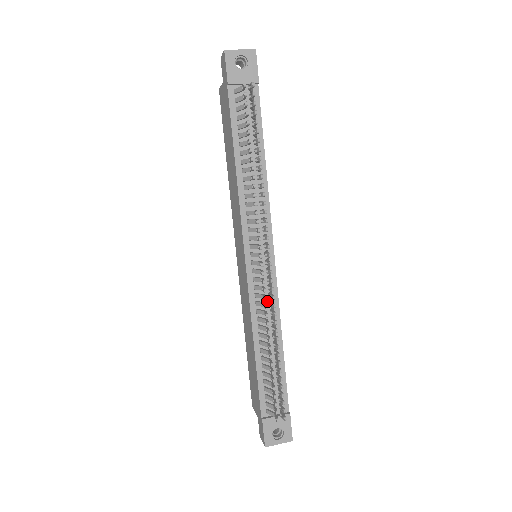
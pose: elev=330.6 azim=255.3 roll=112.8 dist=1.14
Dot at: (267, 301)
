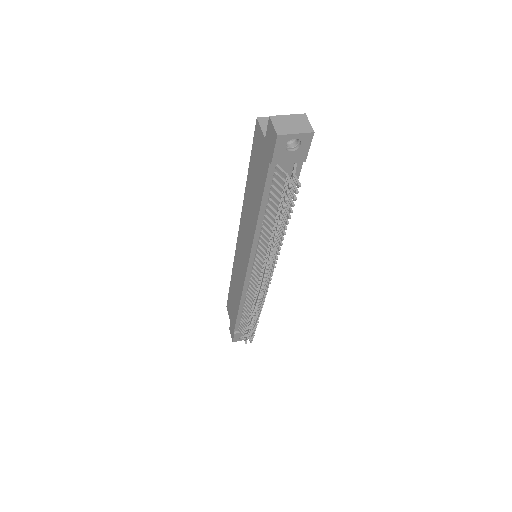
Dot at: occluded
